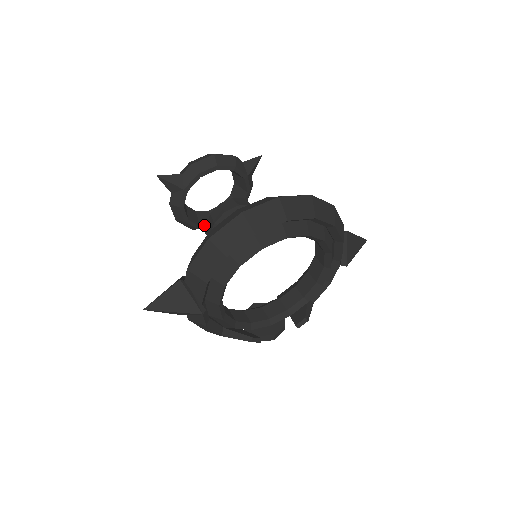
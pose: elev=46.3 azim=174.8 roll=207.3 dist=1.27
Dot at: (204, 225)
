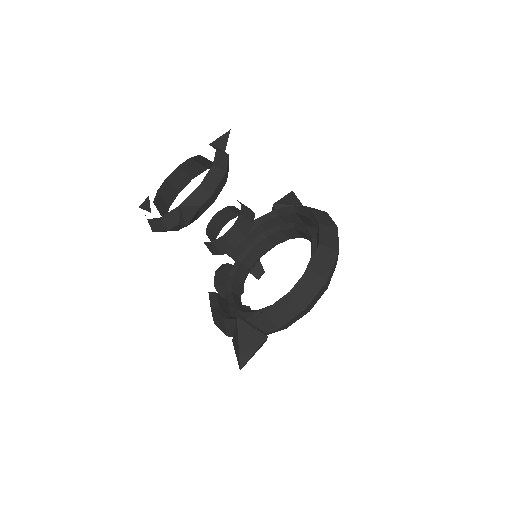
Dot at: occluded
